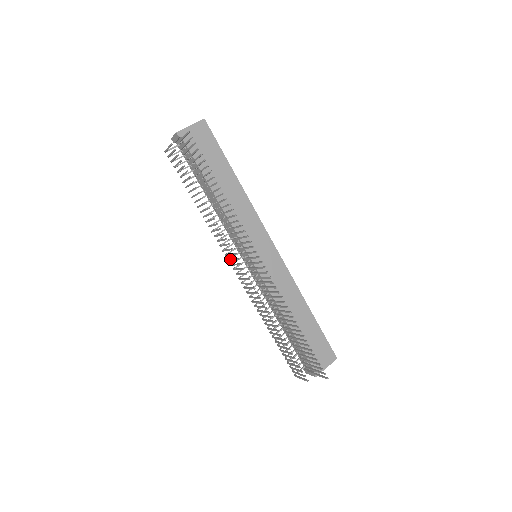
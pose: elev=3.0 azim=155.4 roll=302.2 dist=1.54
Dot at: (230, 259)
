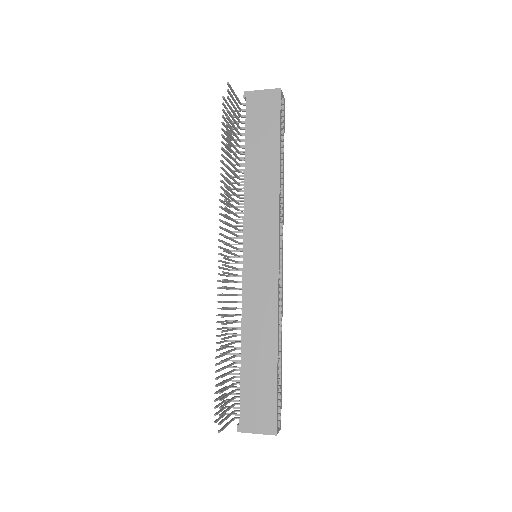
Dot at: (225, 242)
